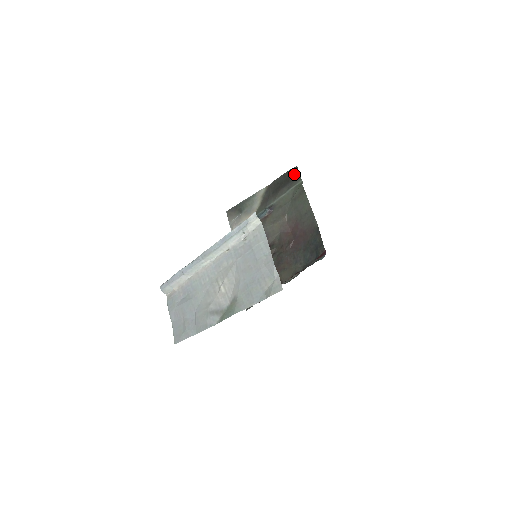
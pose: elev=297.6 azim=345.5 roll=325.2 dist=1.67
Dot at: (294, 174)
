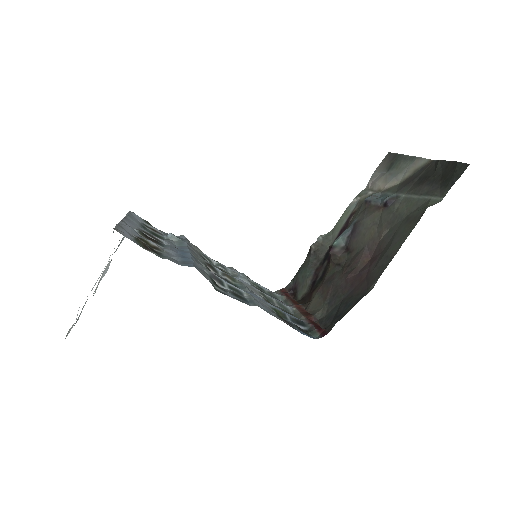
Dot at: (452, 176)
